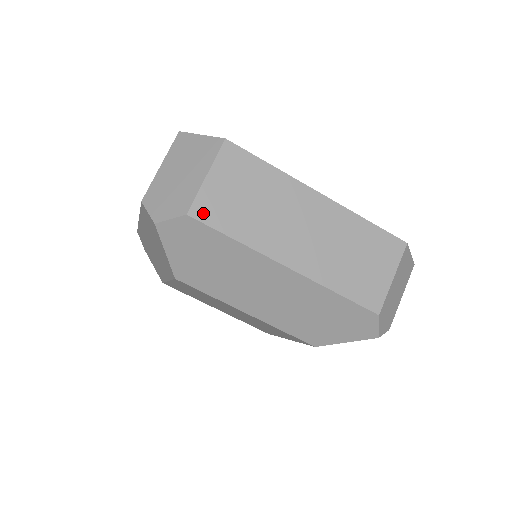
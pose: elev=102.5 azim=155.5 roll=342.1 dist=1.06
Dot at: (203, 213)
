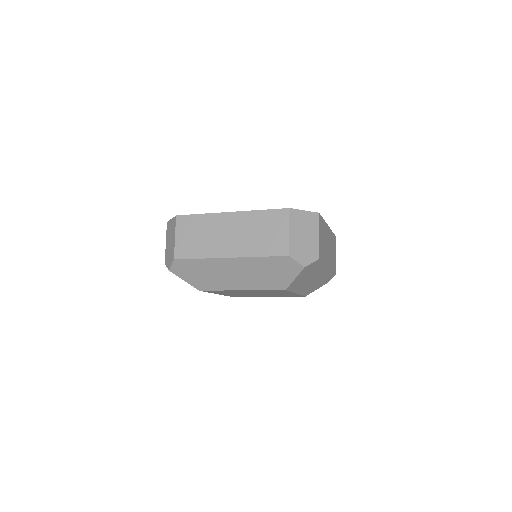
Dot at: (321, 255)
